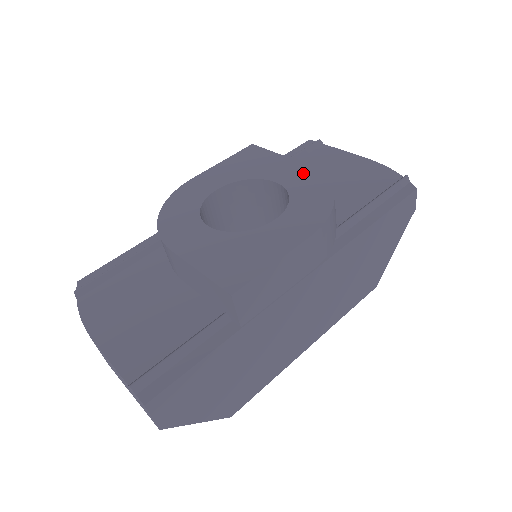
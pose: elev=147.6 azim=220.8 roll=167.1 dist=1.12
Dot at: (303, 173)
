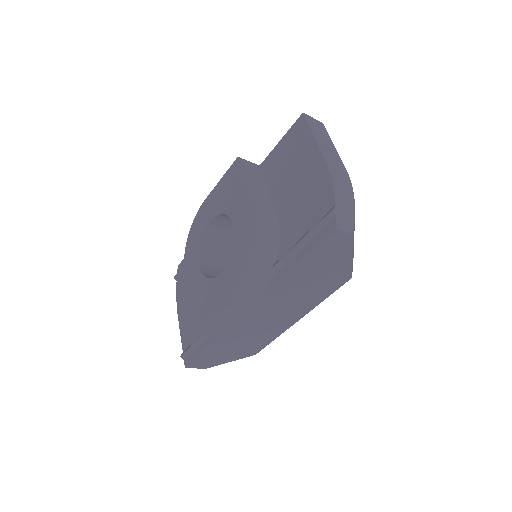
Dot at: (246, 218)
